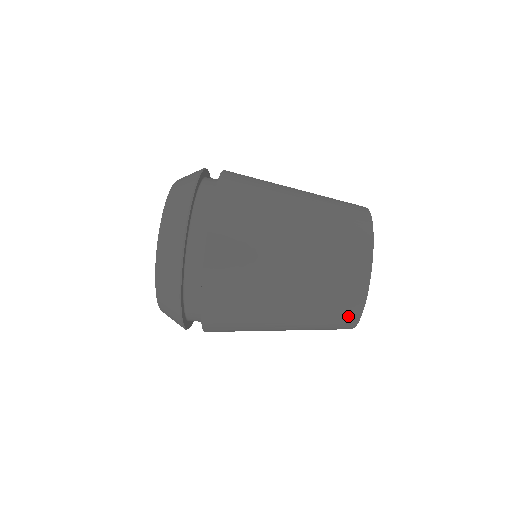
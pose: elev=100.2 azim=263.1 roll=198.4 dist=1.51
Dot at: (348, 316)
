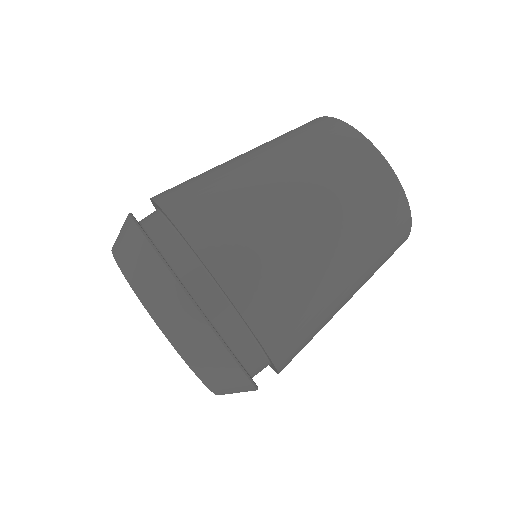
Dot at: (400, 225)
